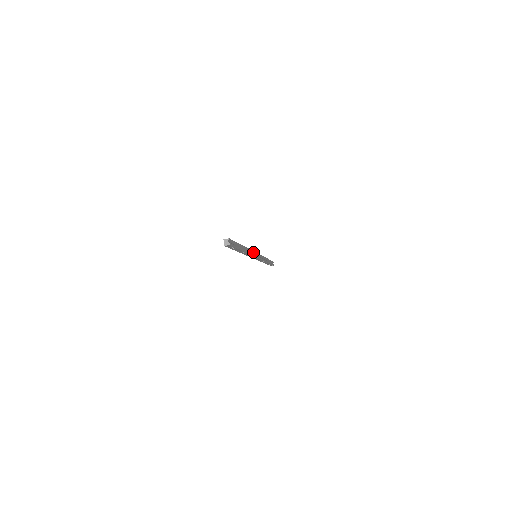
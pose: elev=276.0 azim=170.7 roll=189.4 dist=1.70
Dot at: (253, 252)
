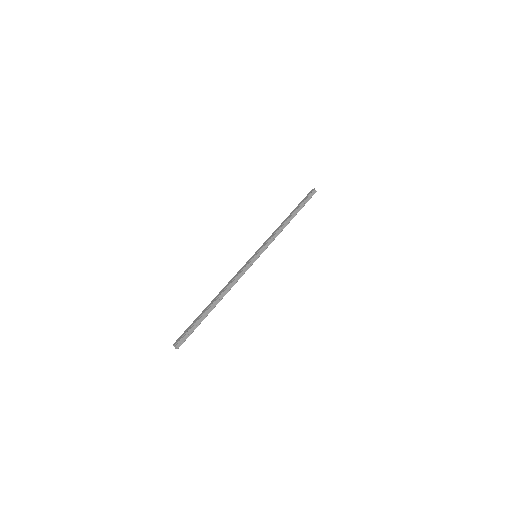
Dot at: (243, 269)
